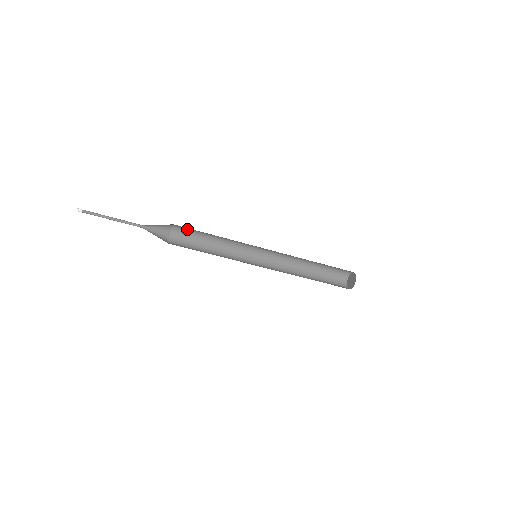
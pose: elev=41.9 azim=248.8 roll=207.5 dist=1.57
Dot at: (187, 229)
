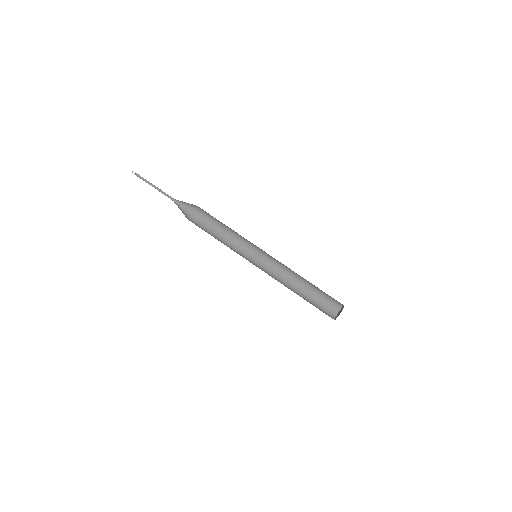
Dot at: (200, 226)
